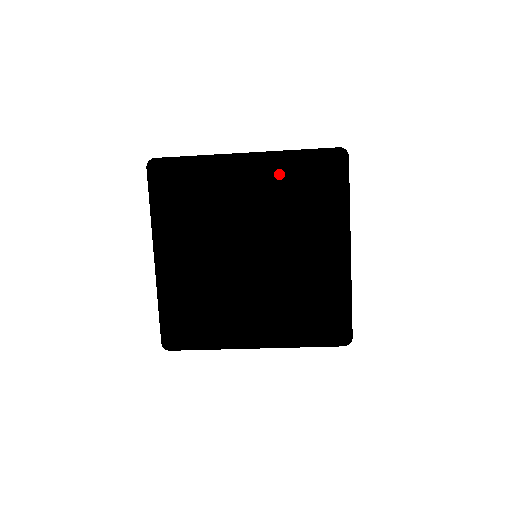
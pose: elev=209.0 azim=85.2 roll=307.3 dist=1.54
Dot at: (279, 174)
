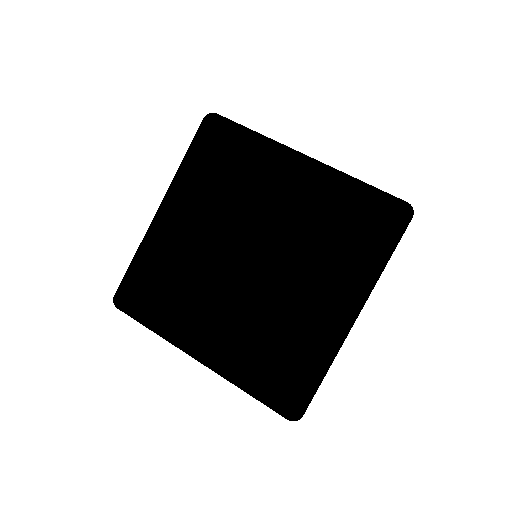
Dot at: (188, 184)
